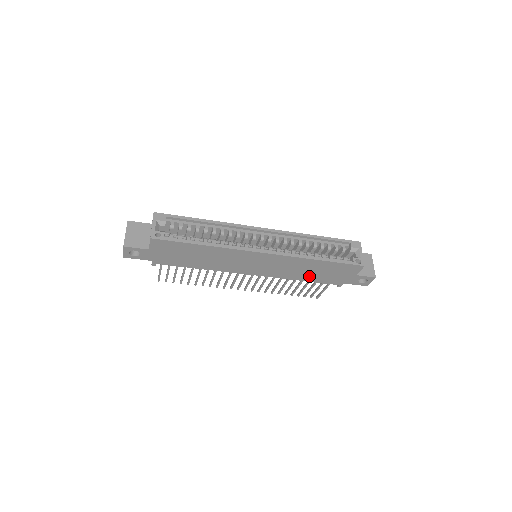
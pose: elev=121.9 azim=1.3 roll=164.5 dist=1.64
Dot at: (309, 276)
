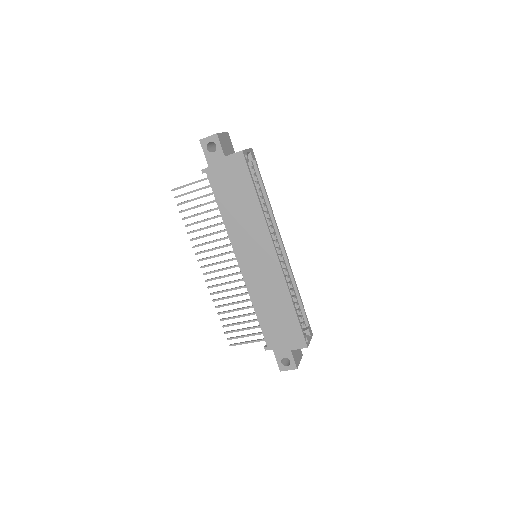
Dot at: (265, 312)
